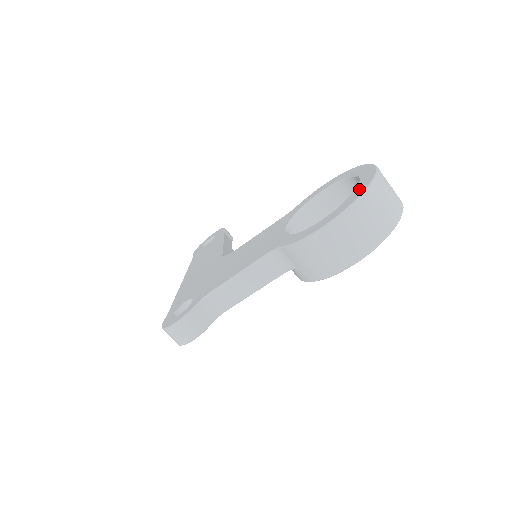
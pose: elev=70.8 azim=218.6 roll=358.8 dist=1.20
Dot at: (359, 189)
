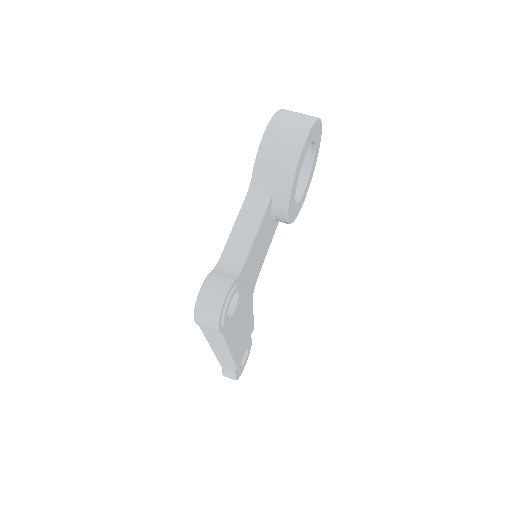
Dot at: occluded
